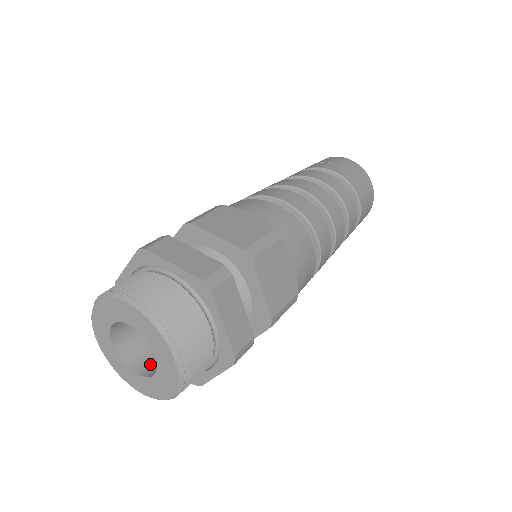
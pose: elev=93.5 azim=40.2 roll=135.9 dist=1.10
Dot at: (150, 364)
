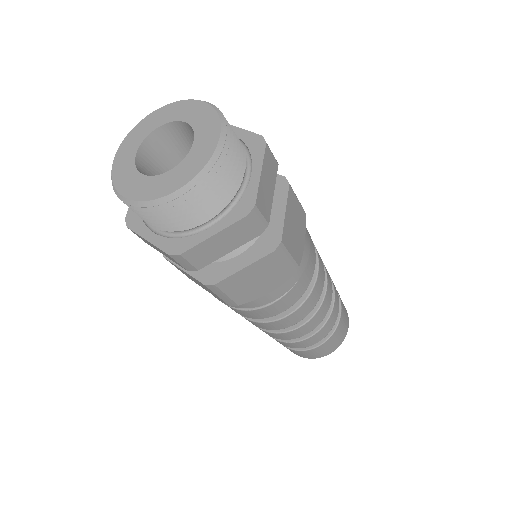
Dot at: occluded
